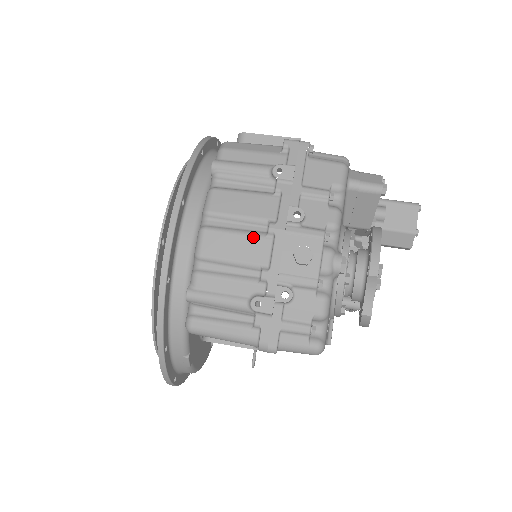
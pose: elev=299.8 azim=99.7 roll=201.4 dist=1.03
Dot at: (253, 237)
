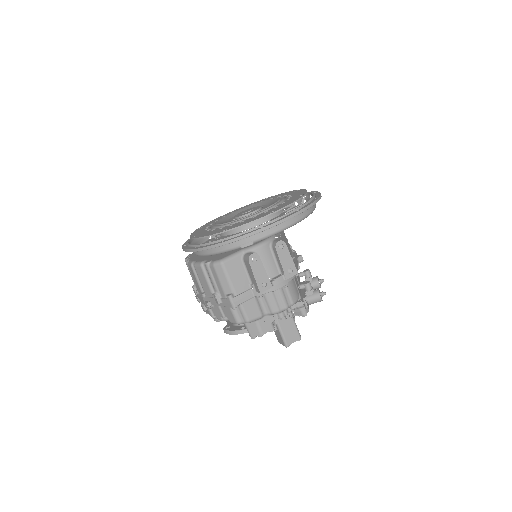
Dot at: (199, 287)
